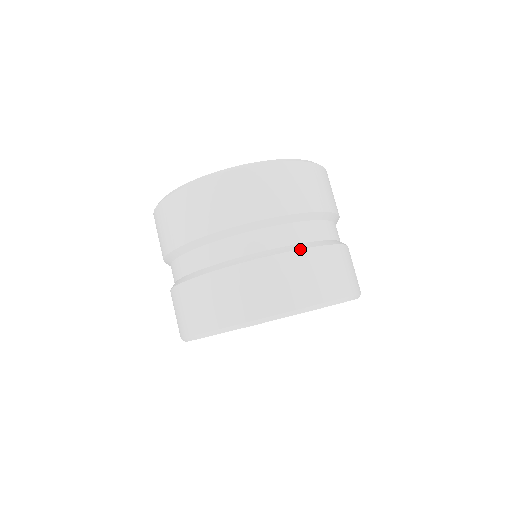
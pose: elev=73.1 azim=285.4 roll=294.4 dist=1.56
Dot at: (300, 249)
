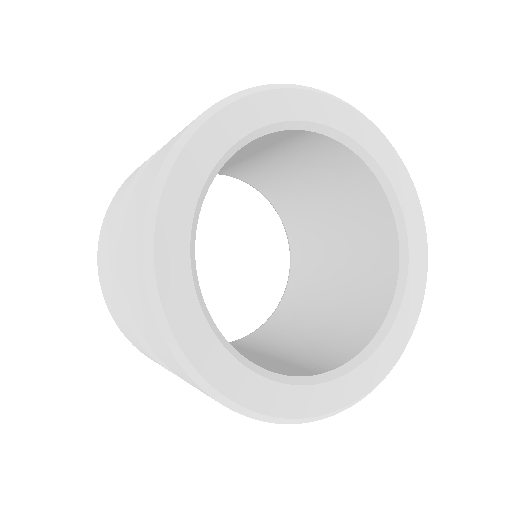
Dot at: occluded
